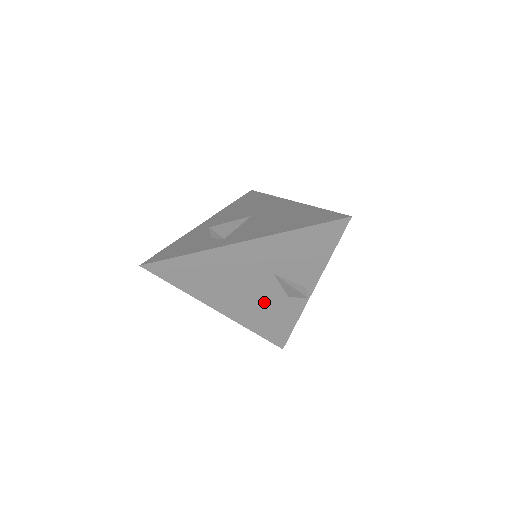
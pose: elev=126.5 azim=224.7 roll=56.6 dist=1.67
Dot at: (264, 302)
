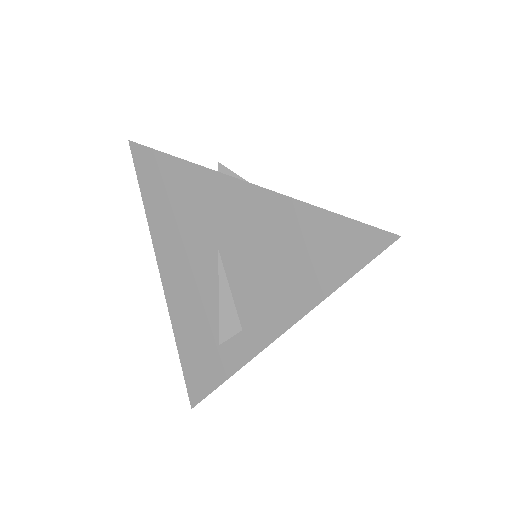
Dot at: occluded
